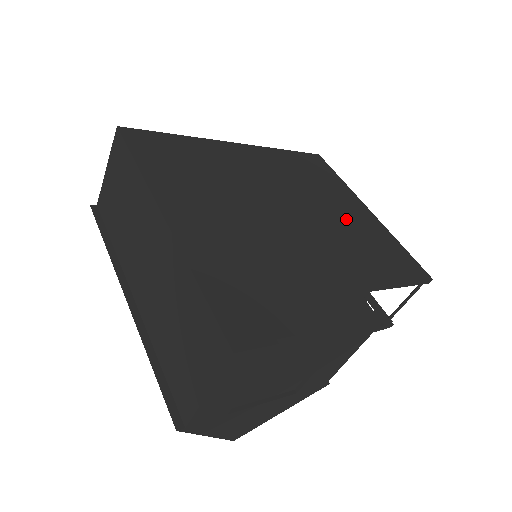
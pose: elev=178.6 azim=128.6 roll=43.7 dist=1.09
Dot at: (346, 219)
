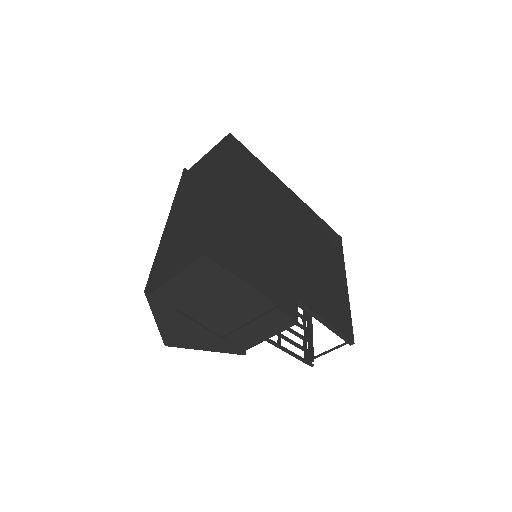
Dot at: (326, 274)
